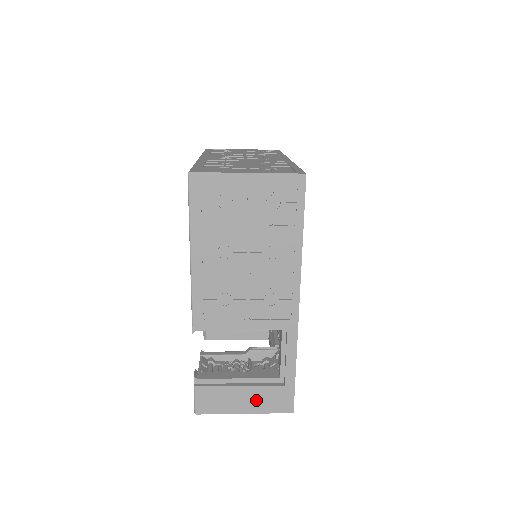
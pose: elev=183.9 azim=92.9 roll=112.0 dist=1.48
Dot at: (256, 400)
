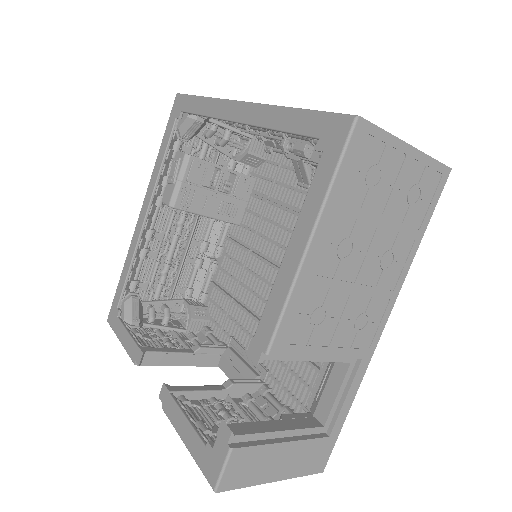
Dot at: (294, 460)
